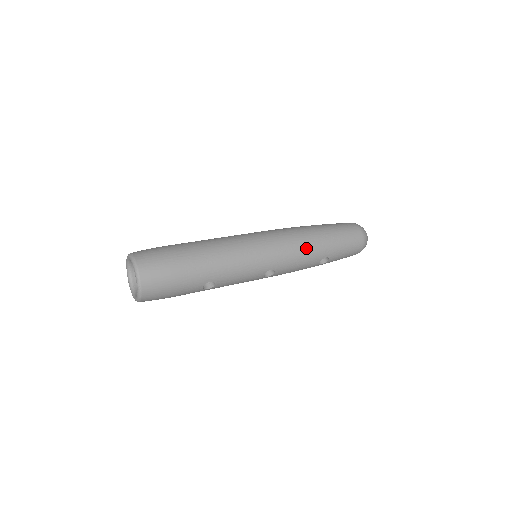
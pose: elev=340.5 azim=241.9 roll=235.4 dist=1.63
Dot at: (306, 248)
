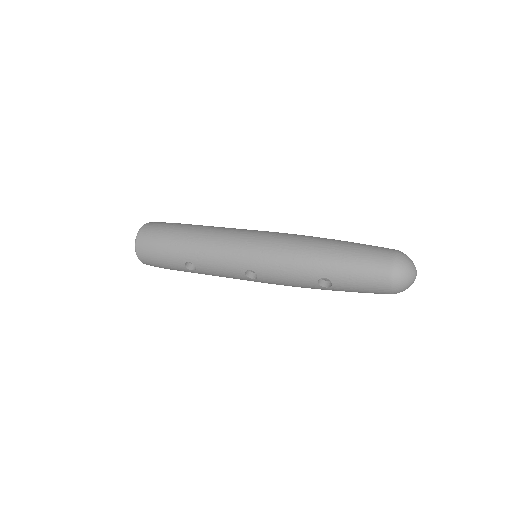
Dot at: (295, 257)
